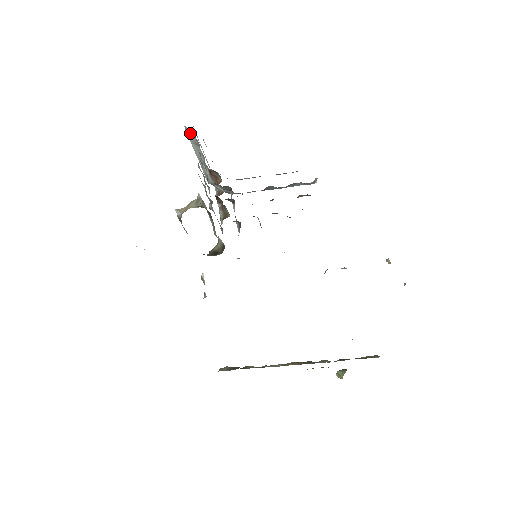
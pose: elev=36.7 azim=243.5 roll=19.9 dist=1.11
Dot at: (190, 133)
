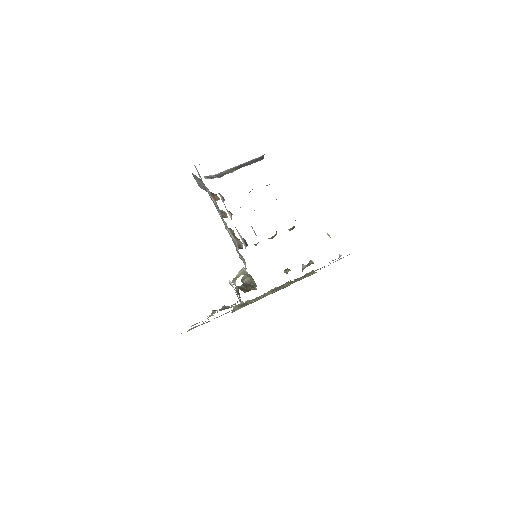
Dot at: (197, 177)
